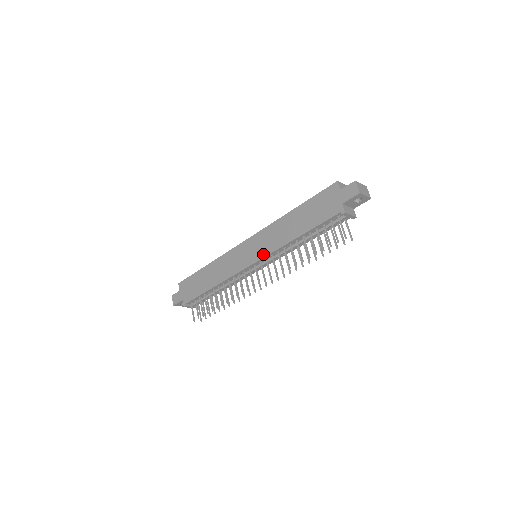
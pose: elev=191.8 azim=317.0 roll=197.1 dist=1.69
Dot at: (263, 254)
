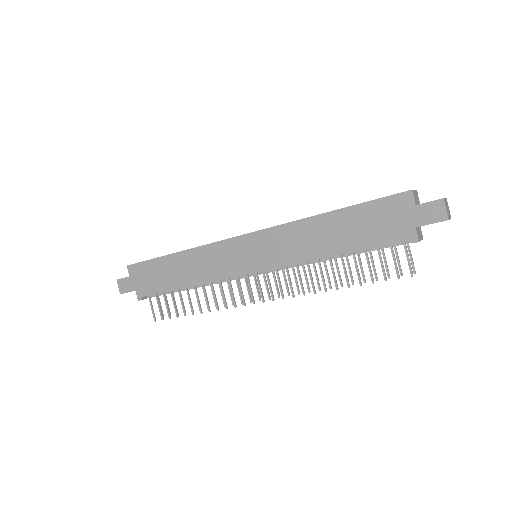
Dot at: (273, 263)
